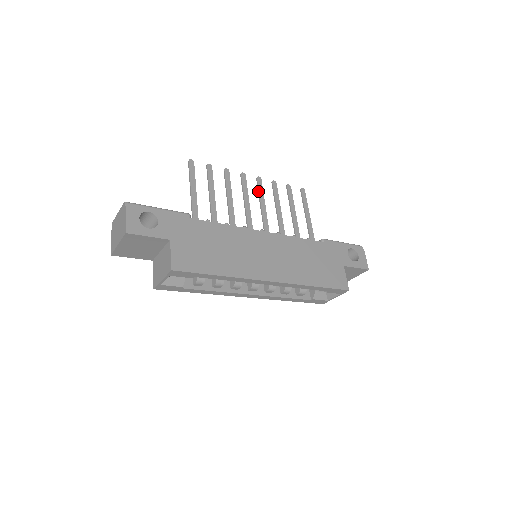
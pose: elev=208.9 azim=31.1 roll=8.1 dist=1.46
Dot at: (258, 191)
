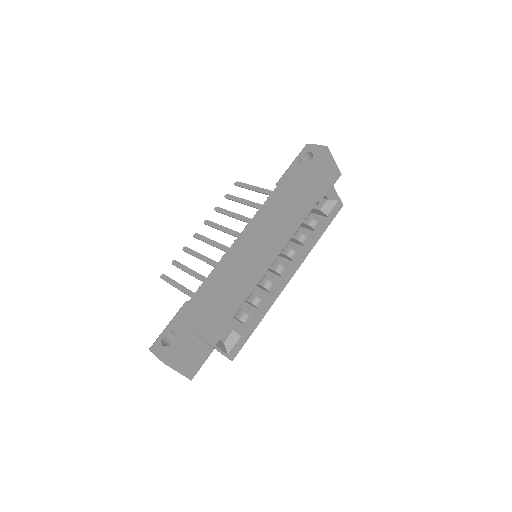
Dot at: occluded
